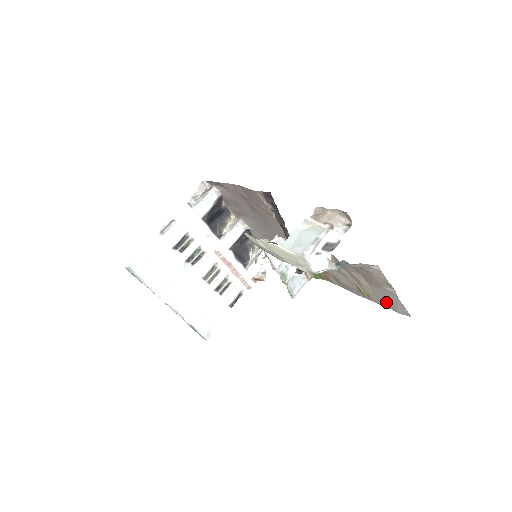
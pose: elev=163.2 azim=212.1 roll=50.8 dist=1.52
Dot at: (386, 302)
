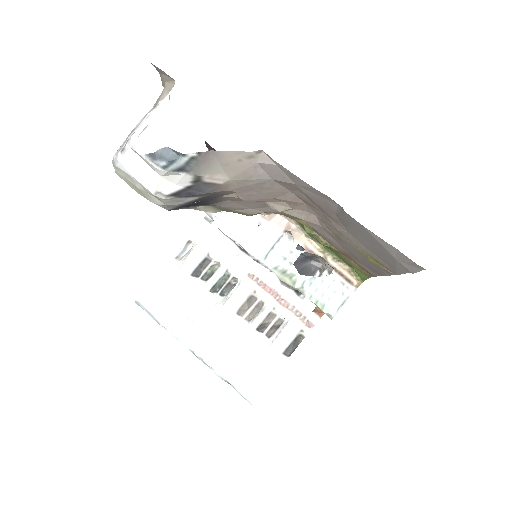
Dot at: (383, 255)
